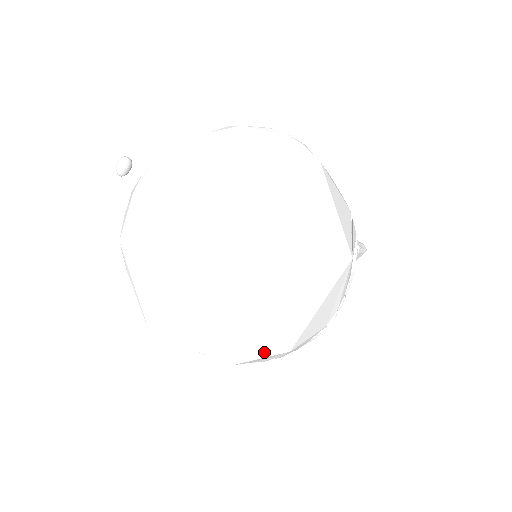
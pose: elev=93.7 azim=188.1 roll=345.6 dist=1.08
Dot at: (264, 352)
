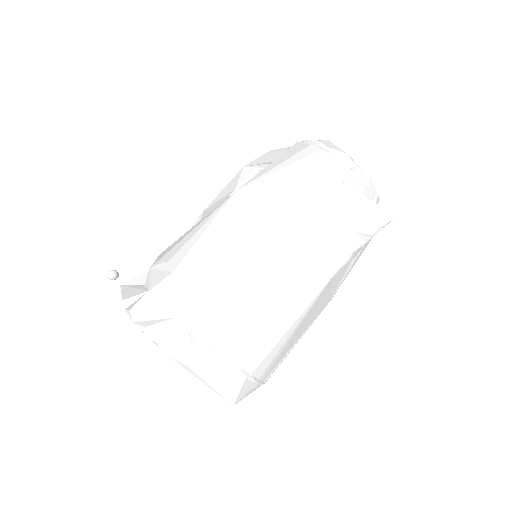
Dot at: occluded
